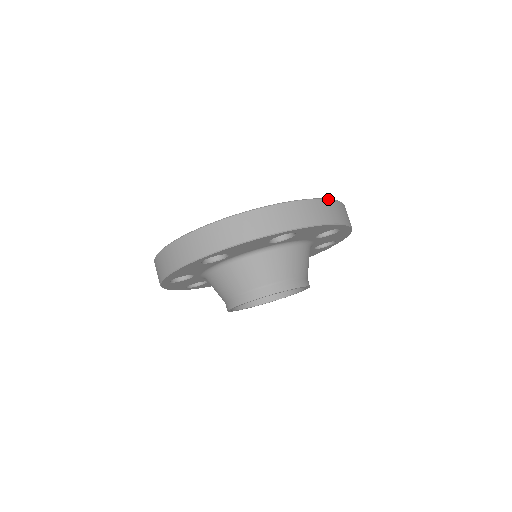
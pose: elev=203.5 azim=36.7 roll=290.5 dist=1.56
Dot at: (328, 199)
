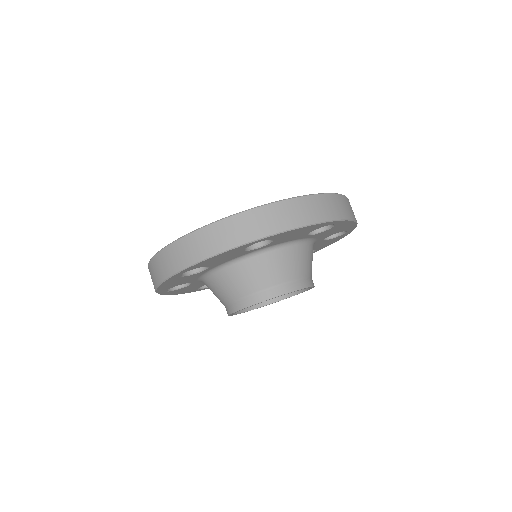
Dot at: (310, 195)
